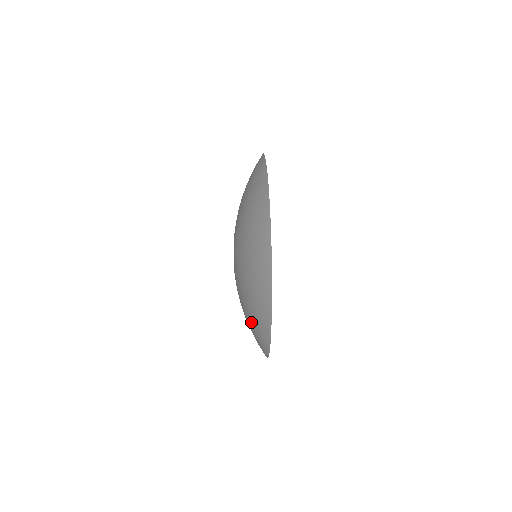
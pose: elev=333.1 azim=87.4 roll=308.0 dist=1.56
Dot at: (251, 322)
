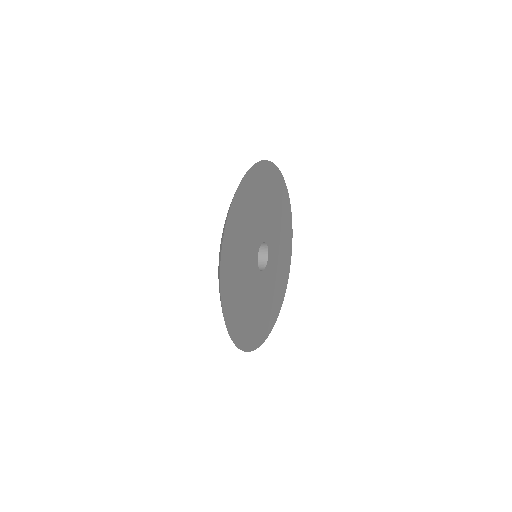
Dot at: occluded
